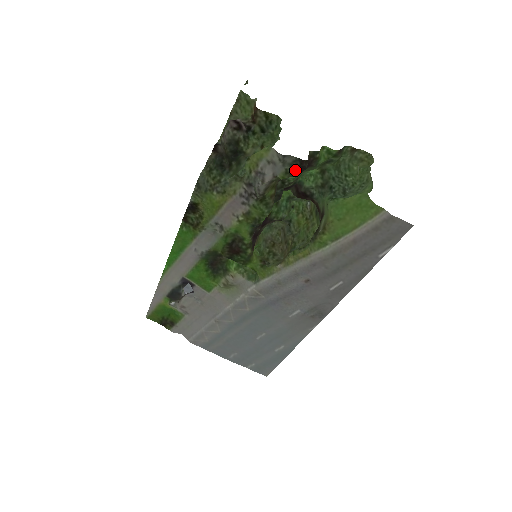
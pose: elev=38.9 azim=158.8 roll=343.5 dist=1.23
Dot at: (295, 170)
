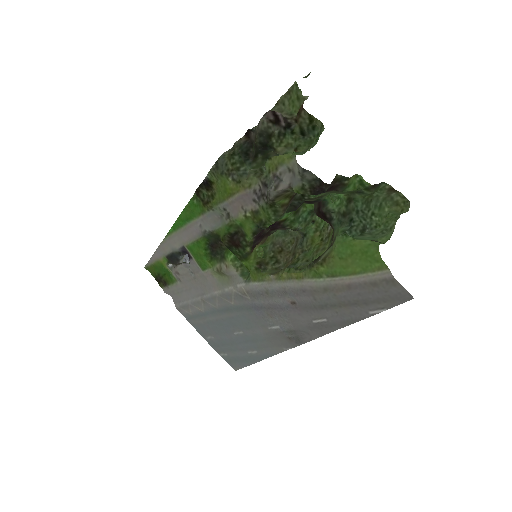
Dot at: (312, 189)
